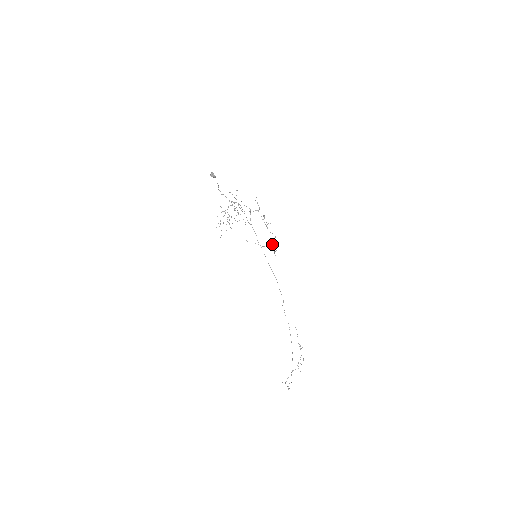
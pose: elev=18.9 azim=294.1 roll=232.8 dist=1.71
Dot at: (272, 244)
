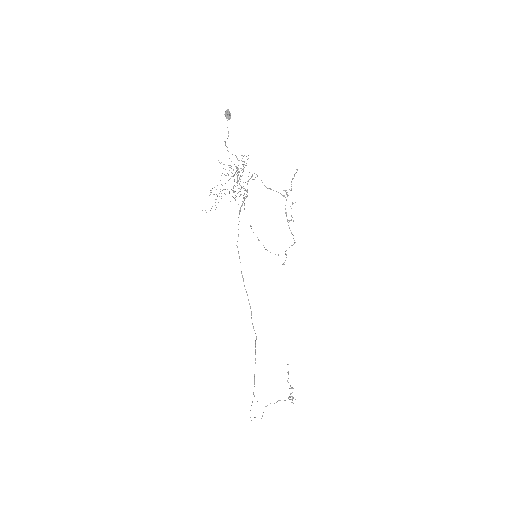
Dot at: occluded
